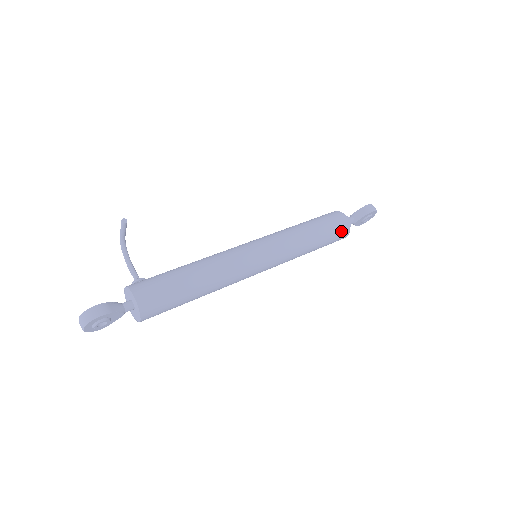
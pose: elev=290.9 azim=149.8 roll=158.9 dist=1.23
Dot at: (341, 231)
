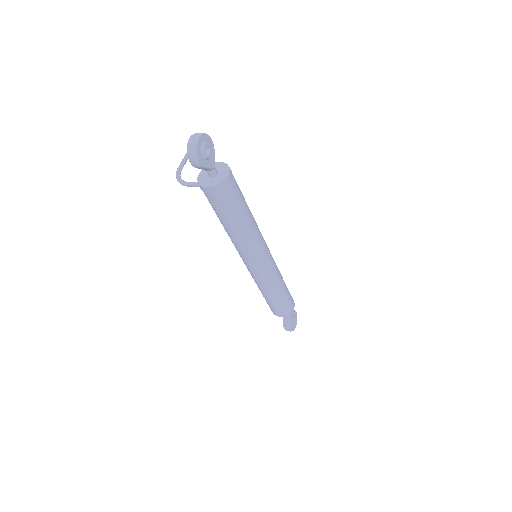
Dot at: occluded
